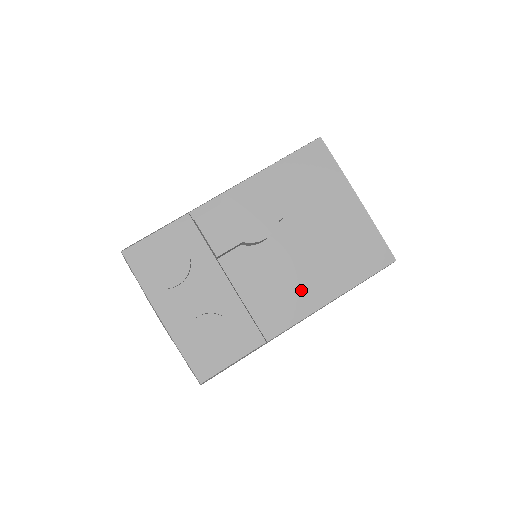
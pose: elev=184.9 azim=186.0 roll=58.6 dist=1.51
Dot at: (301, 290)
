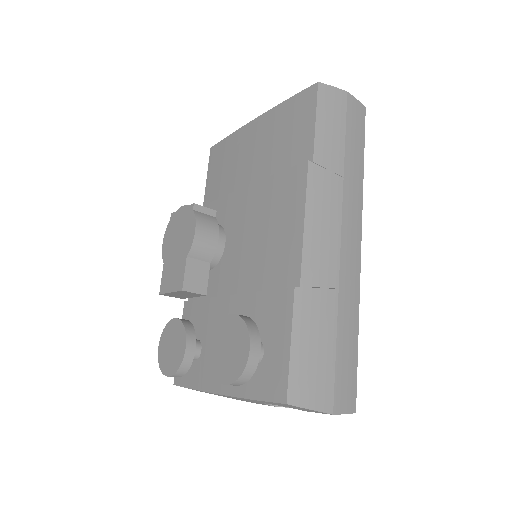
Dot at: (280, 216)
